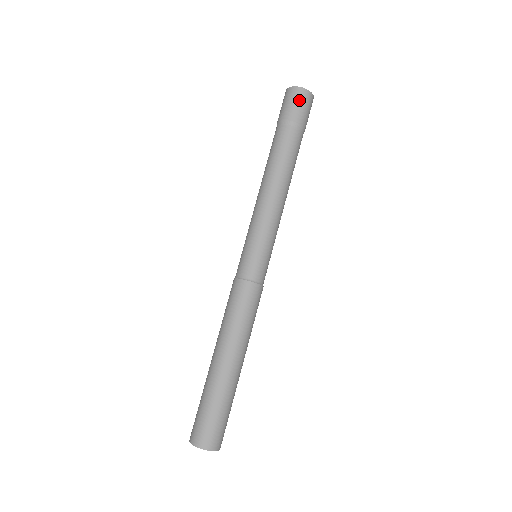
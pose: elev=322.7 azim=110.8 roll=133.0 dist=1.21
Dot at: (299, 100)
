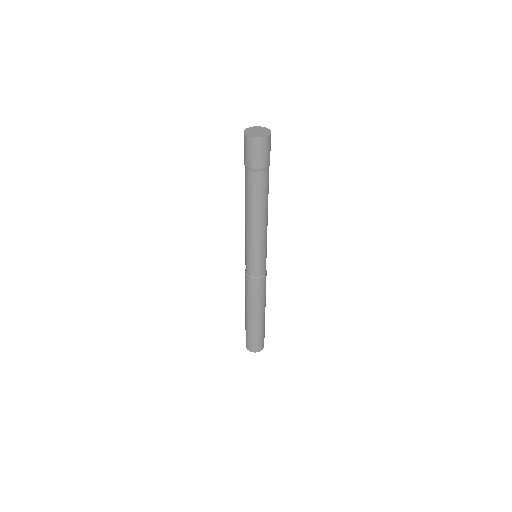
Dot at: (257, 149)
